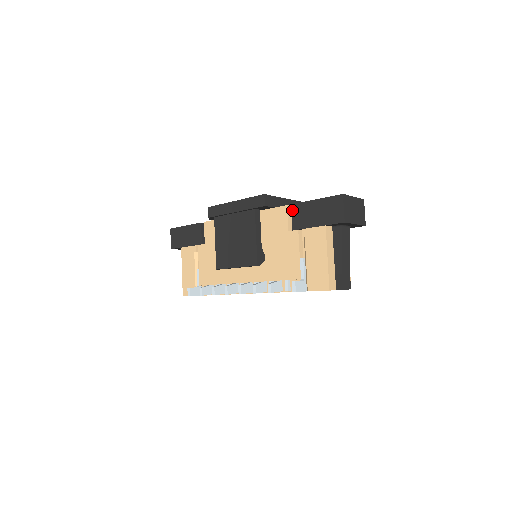
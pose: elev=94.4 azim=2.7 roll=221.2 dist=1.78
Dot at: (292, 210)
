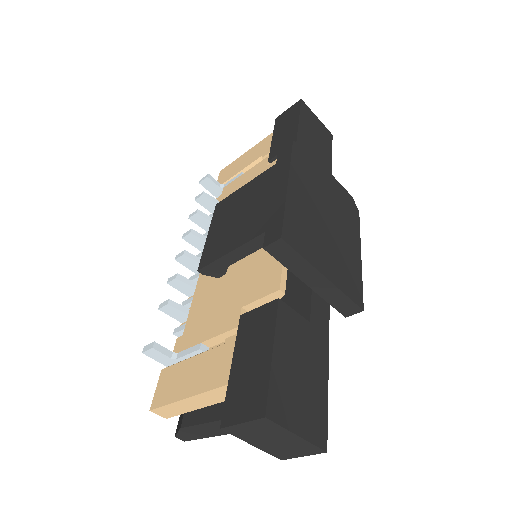
Dot at: (269, 303)
